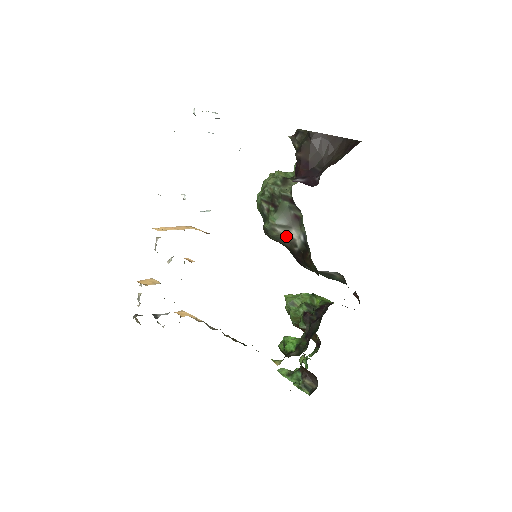
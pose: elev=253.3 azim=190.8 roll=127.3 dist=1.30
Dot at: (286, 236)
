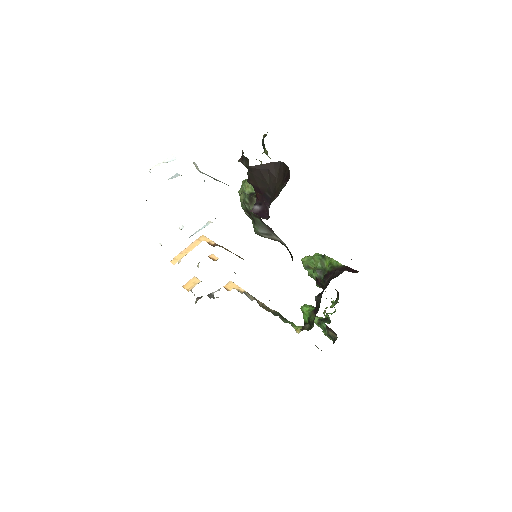
Dot at: (272, 239)
